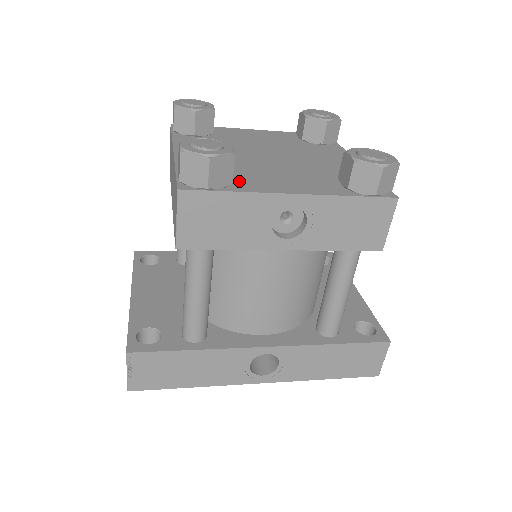
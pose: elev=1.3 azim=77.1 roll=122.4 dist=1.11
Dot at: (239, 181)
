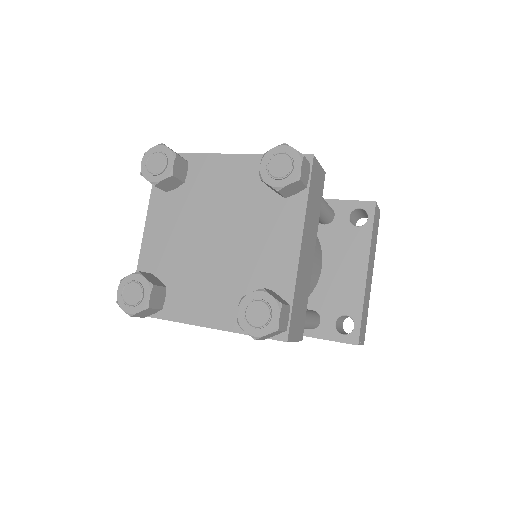
Dot at: (171, 300)
